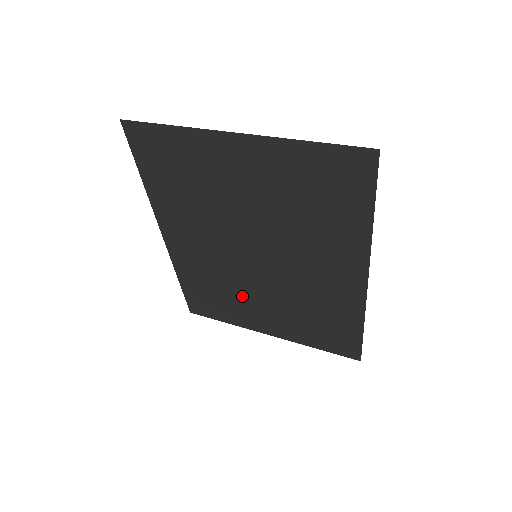
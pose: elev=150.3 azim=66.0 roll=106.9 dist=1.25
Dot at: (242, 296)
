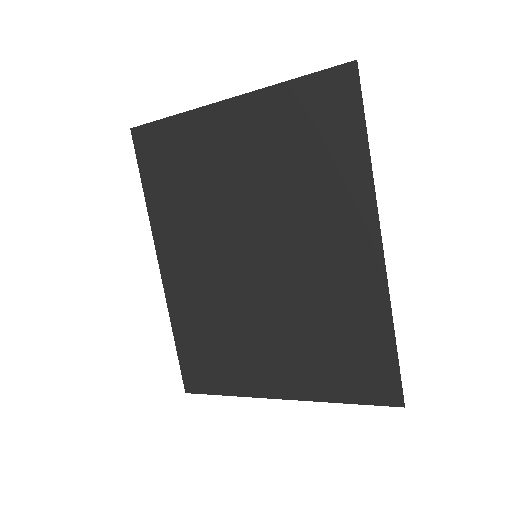
Dot at: (244, 333)
